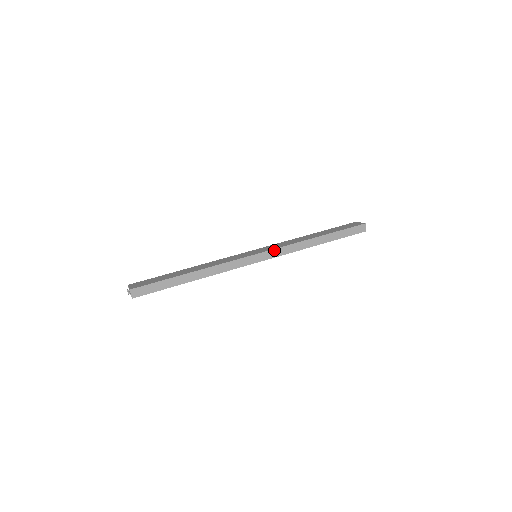
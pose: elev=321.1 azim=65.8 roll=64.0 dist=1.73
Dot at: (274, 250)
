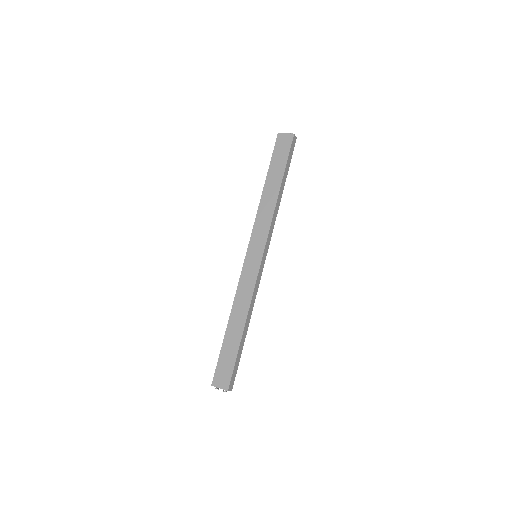
Dot at: (267, 240)
